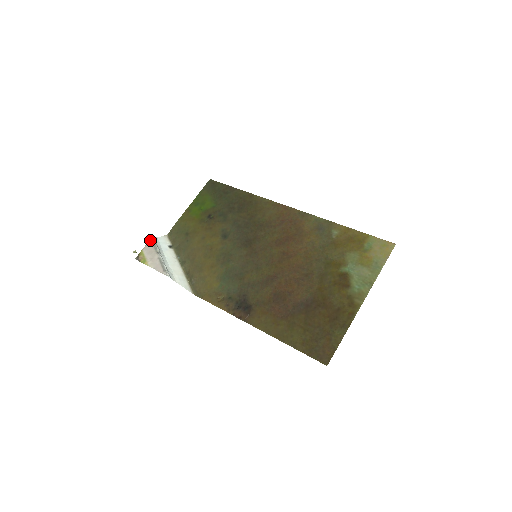
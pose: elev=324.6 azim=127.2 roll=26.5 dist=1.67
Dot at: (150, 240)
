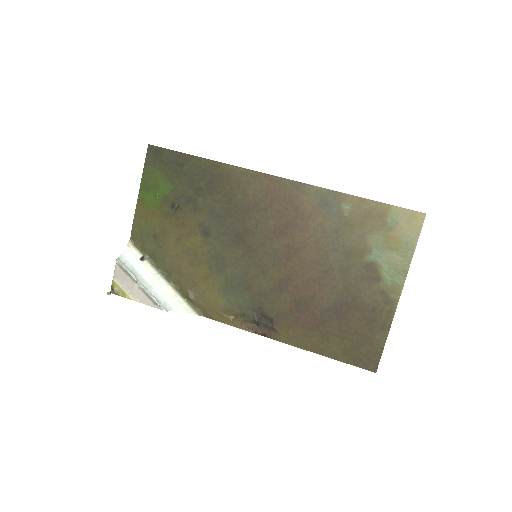
Dot at: (116, 265)
